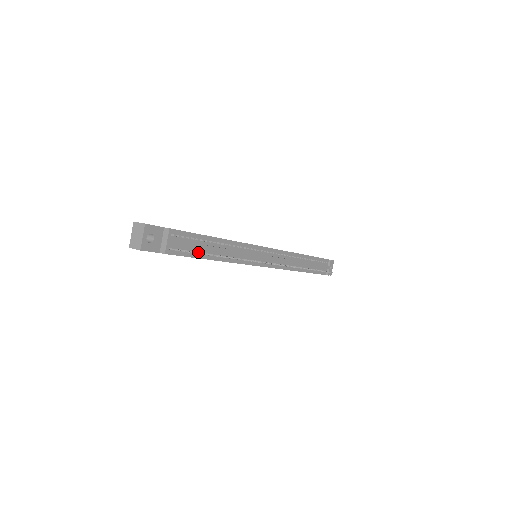
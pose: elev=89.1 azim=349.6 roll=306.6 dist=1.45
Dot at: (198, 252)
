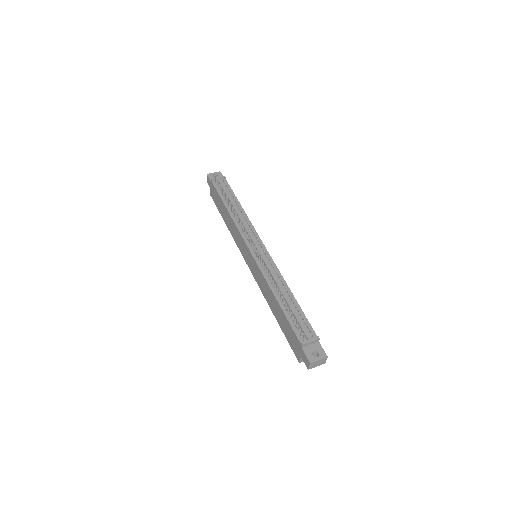
Dot at: (223, 193)
